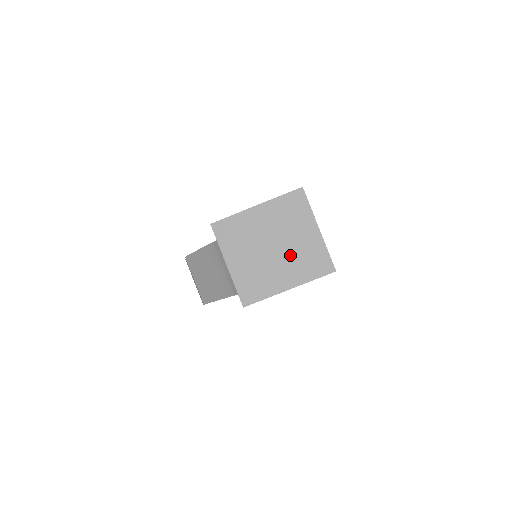
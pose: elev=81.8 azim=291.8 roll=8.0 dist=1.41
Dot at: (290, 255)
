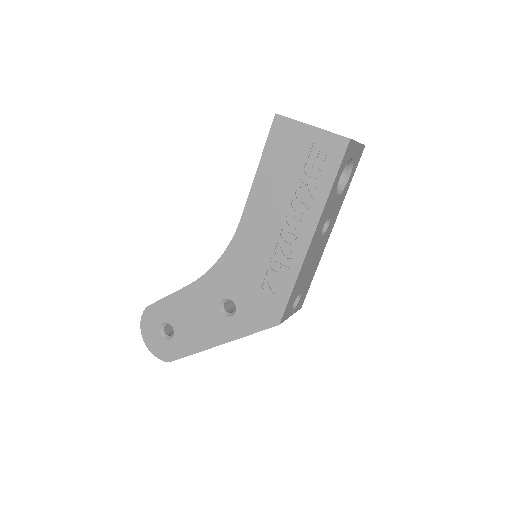
Dot at: occluded
